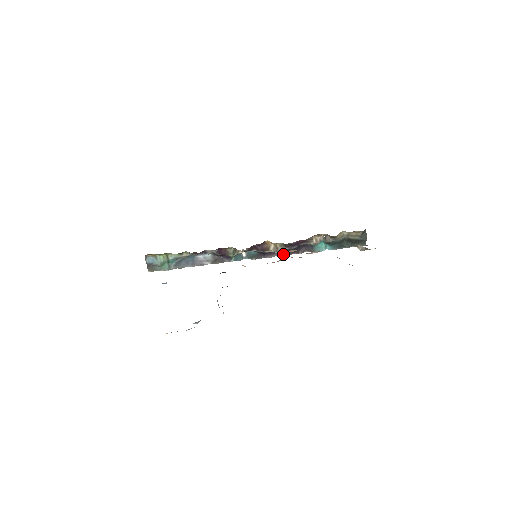
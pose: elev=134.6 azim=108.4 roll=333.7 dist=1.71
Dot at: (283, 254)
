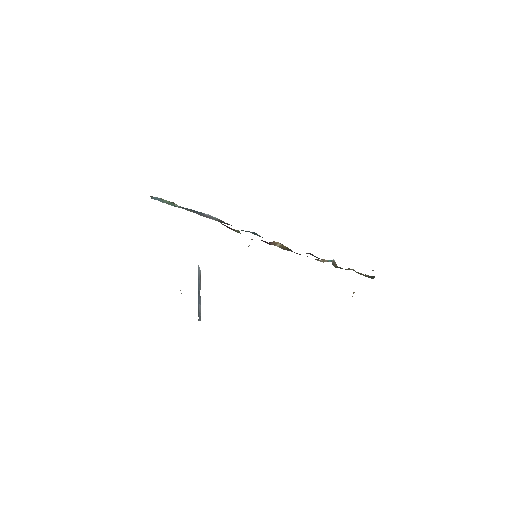
Dot at: occluded
